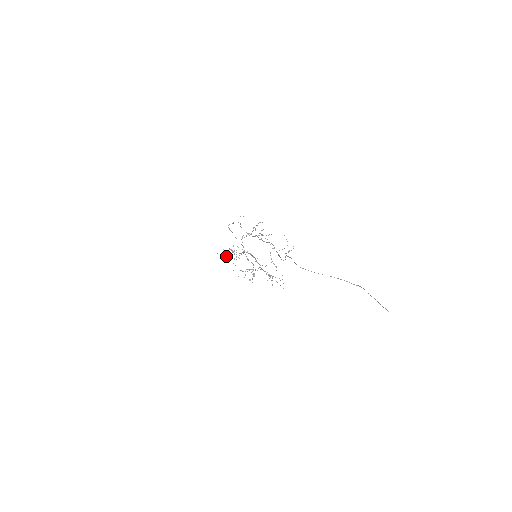
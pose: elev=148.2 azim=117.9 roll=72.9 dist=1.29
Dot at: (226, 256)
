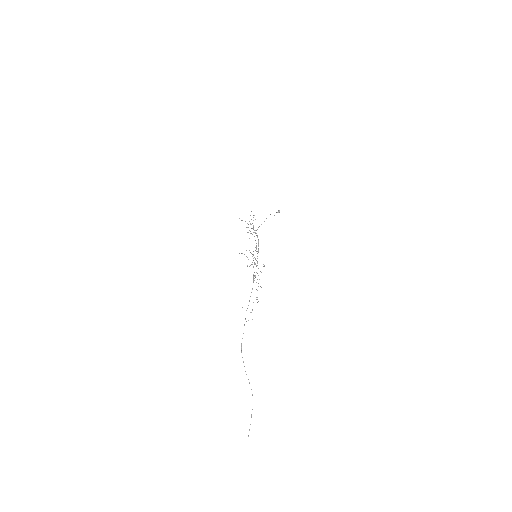
Dot at: occluded
